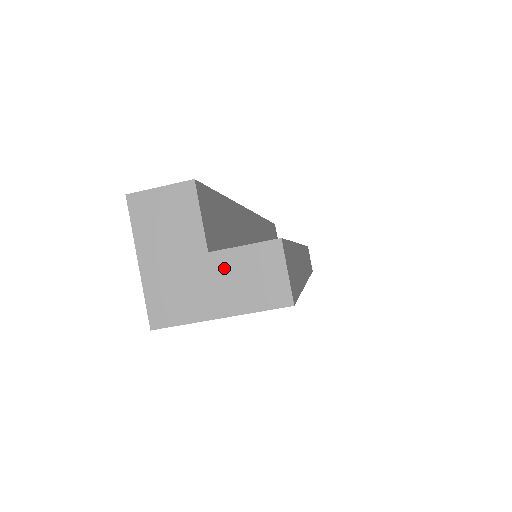
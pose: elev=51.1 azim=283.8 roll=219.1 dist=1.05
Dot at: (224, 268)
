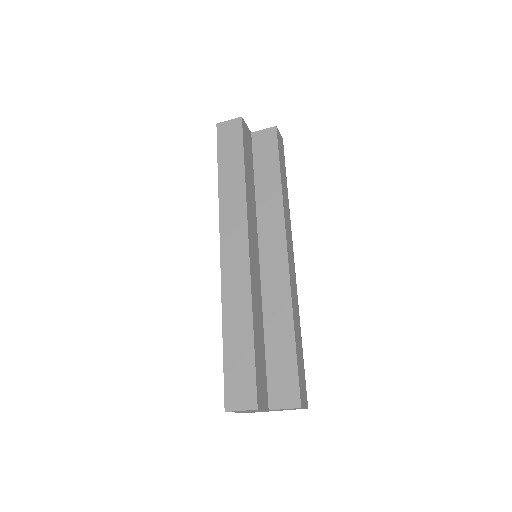
Dot at: occluded
